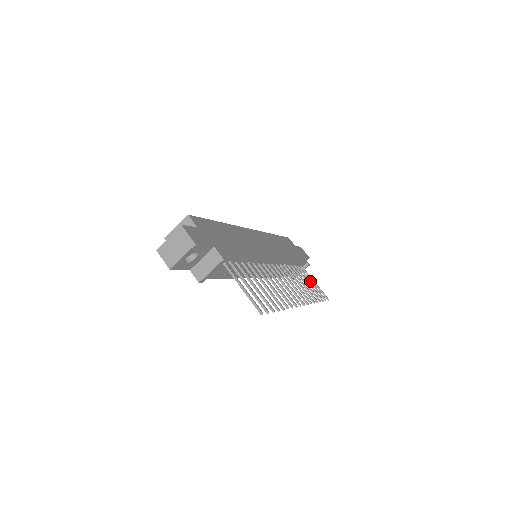
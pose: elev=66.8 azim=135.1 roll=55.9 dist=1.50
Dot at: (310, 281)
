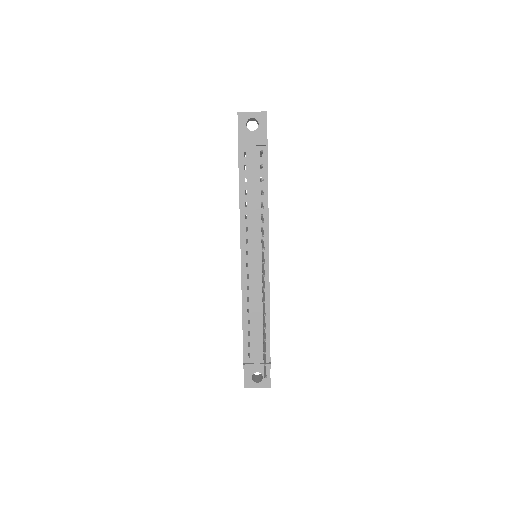
Dot at: occluded
